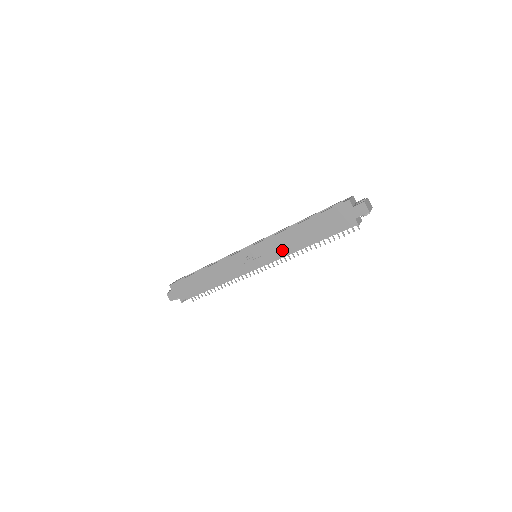
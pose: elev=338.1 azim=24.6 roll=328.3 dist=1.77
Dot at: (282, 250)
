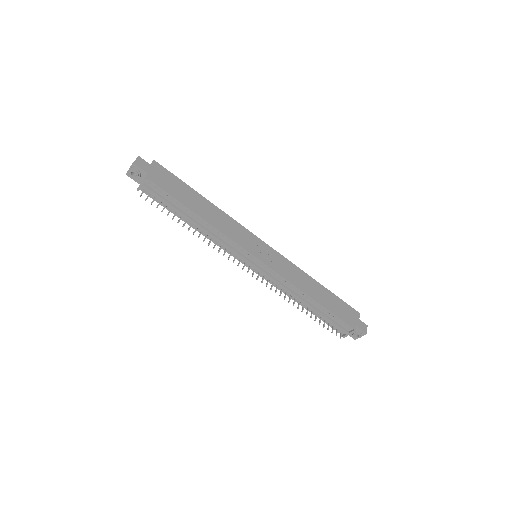
Dot at: (291, 277)
